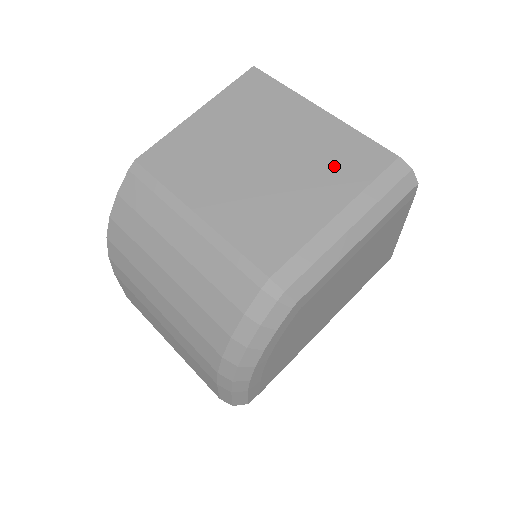
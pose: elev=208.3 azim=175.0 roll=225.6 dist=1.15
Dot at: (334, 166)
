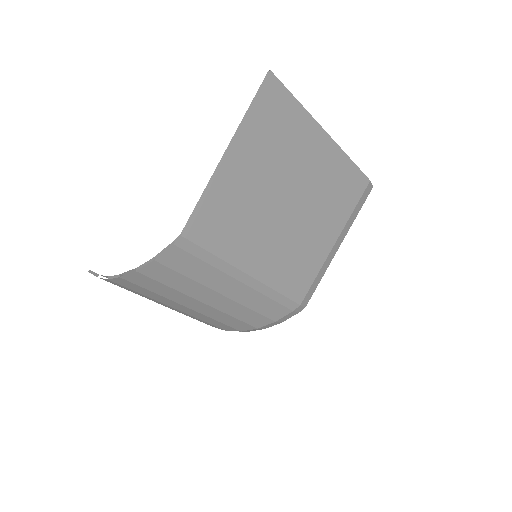
Dot at: (335, 200)
